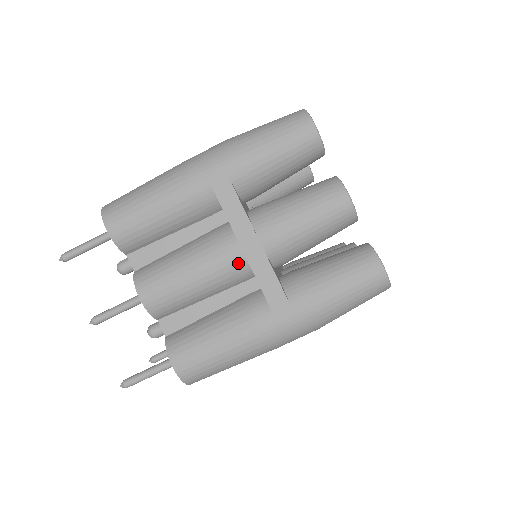
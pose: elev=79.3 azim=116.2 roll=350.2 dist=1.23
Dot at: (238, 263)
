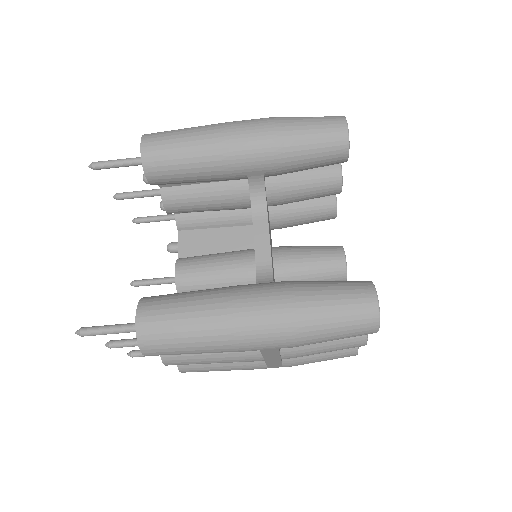
Dot at: occluded
